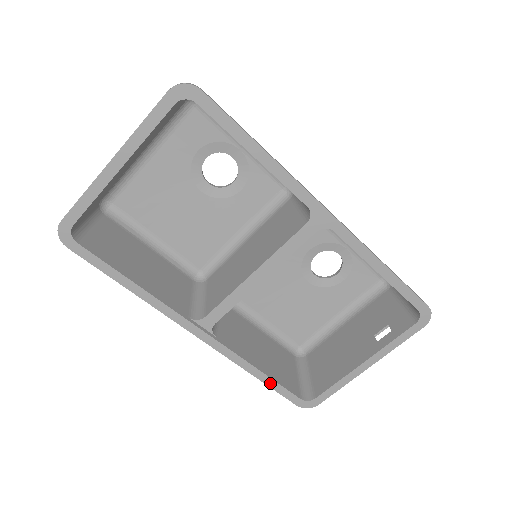
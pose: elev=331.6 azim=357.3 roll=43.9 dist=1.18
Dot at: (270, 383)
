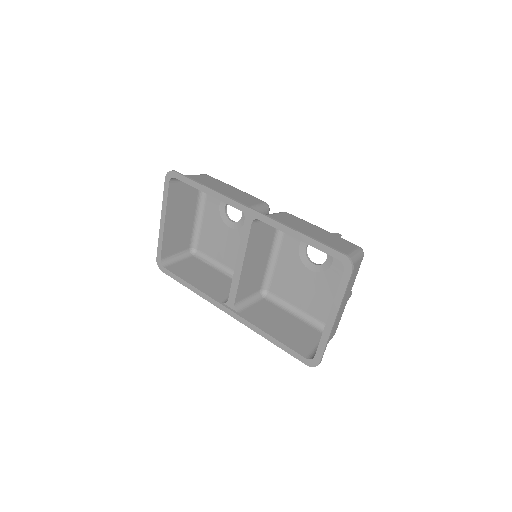
Dot at: (280, 345)
